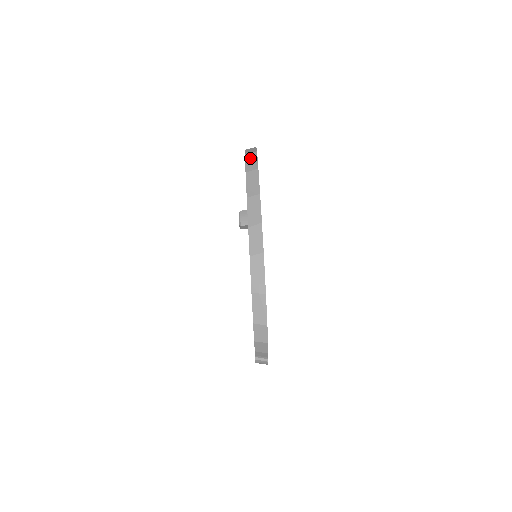
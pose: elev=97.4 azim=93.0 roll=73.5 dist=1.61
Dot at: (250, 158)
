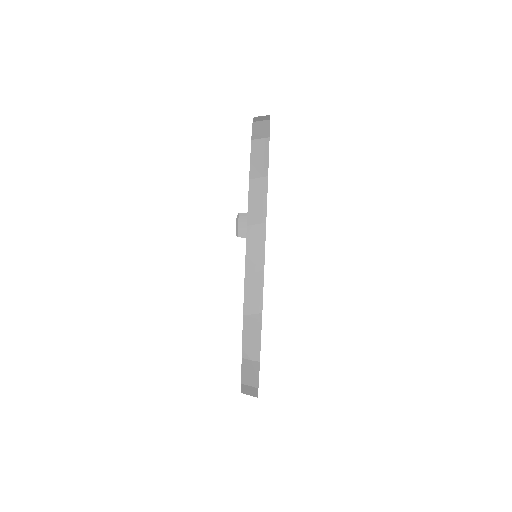
Dot at: (258, 150)
